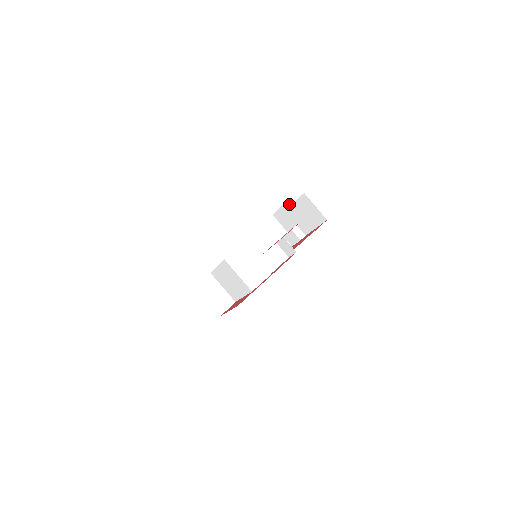
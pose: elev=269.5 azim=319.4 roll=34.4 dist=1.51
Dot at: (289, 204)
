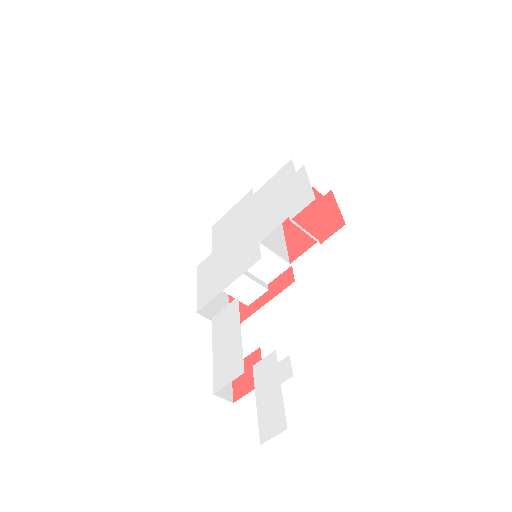
Dot at: occluded
